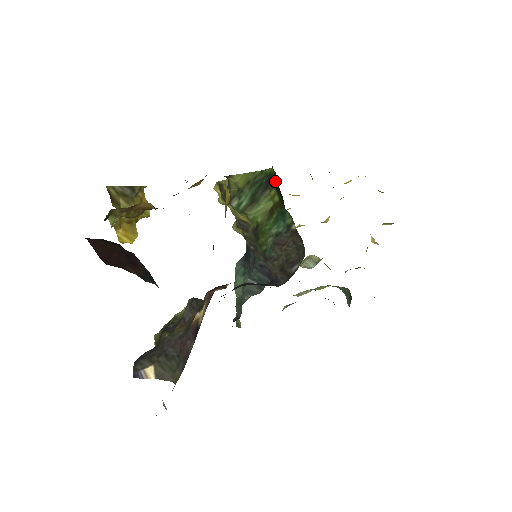
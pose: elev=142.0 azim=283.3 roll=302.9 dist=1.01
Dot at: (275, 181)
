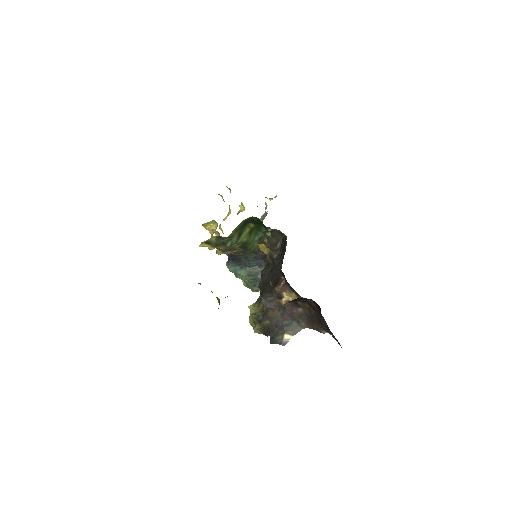
Dot at: (253, 220)
